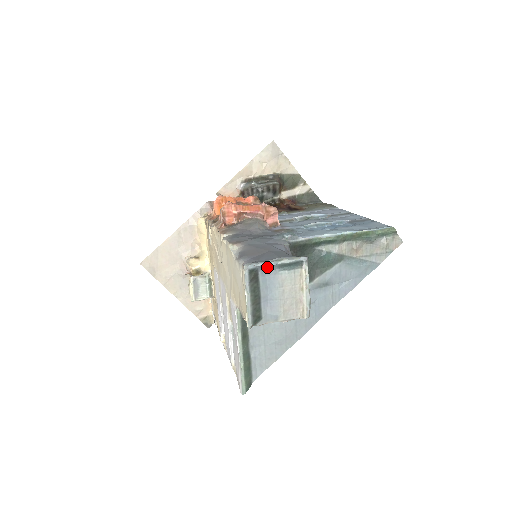
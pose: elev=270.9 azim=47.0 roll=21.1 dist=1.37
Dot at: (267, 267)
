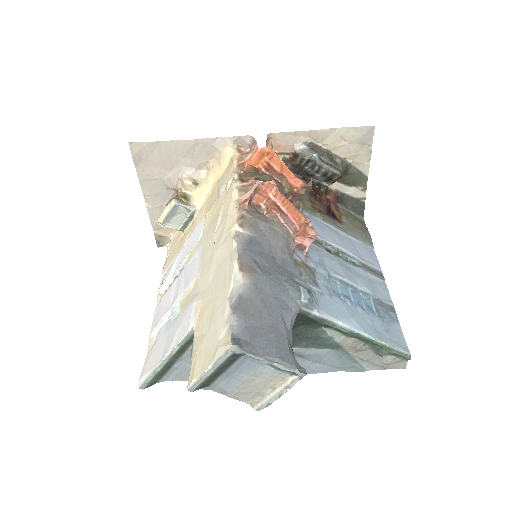
Dot at: occluded
